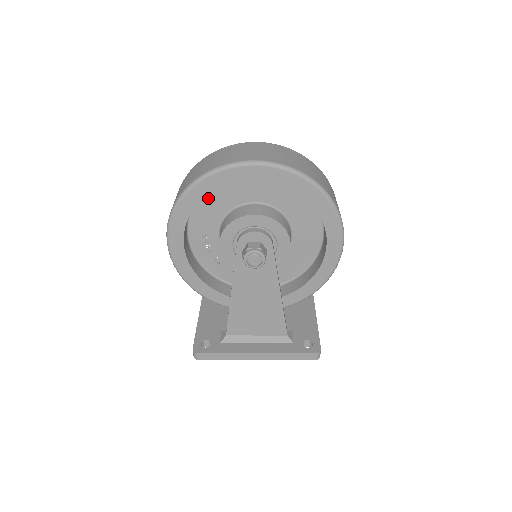
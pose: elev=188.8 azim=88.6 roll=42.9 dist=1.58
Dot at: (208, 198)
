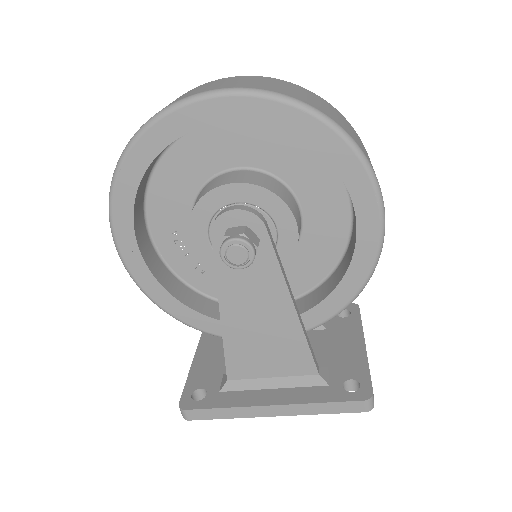
Dot at: (165, 172)
